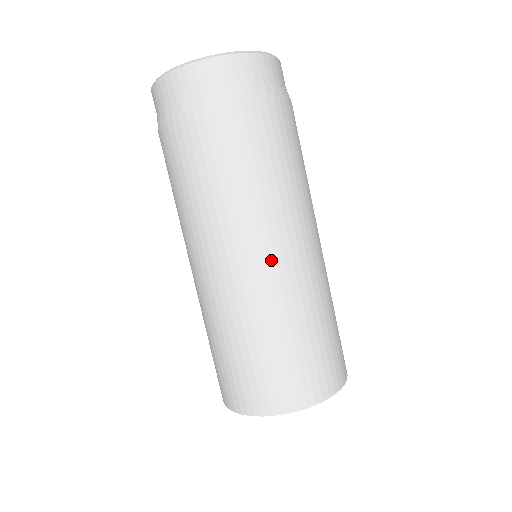
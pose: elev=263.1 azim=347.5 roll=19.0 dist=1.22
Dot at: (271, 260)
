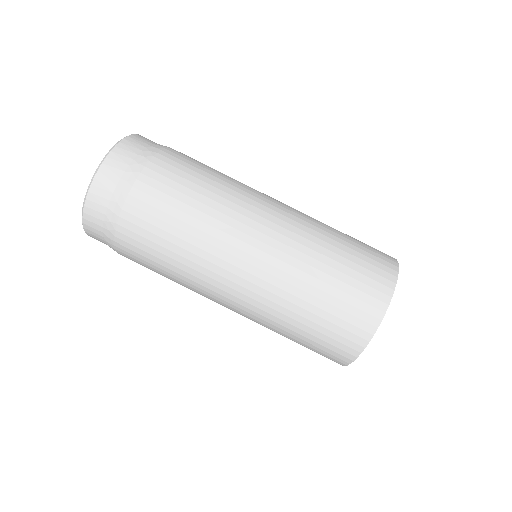
Dot at: (244, 274)
